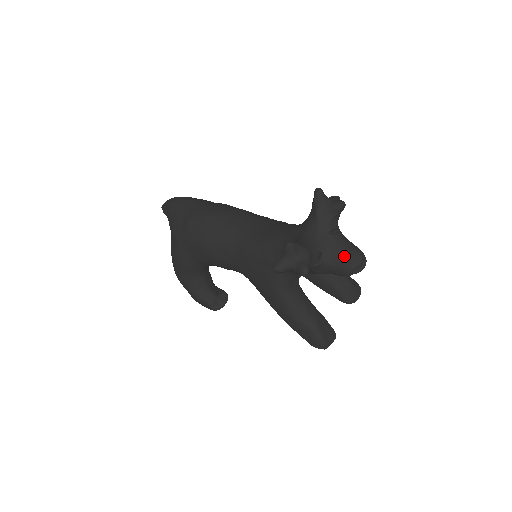
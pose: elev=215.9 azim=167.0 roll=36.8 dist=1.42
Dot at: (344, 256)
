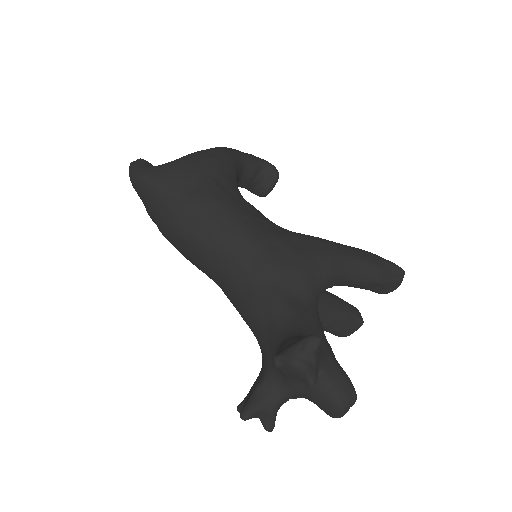
Dot at: (321, 406)
